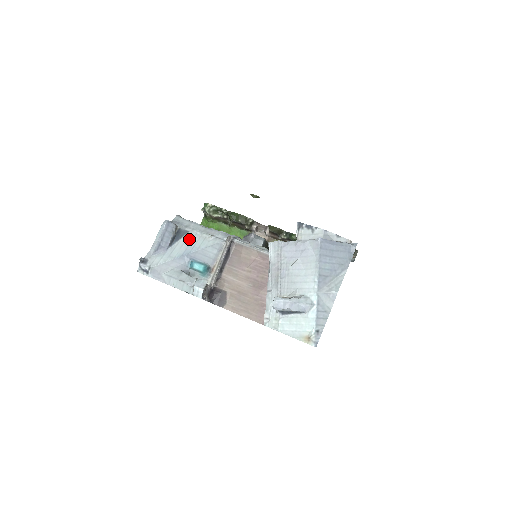
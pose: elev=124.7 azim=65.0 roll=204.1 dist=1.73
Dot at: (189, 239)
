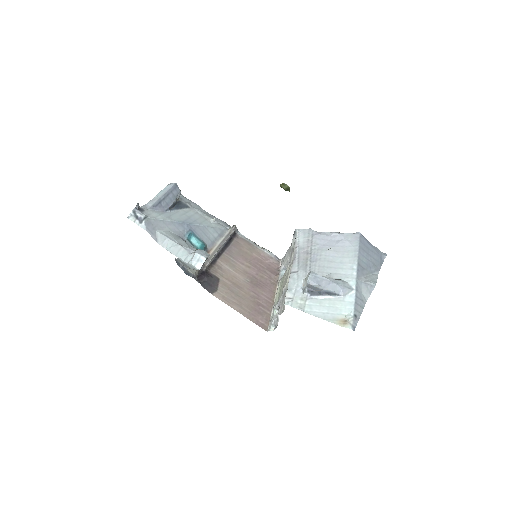
Dot at: (190, 213)
